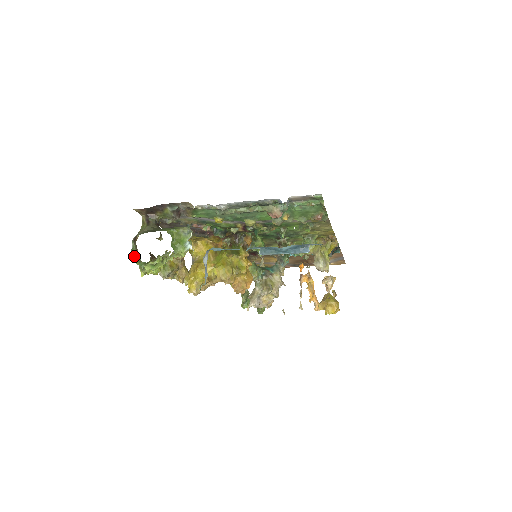
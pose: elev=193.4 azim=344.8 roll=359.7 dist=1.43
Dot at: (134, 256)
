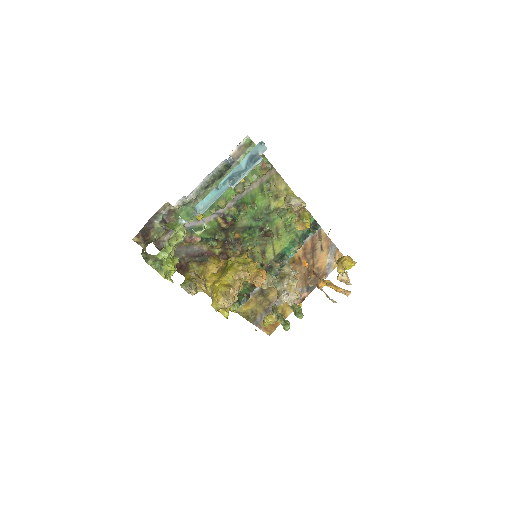
Dot at: (148, 260)
